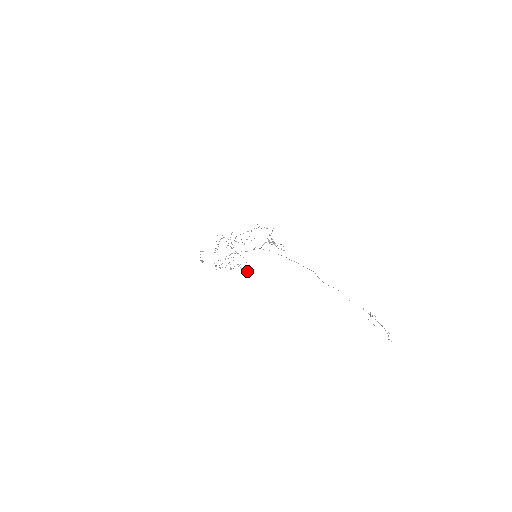
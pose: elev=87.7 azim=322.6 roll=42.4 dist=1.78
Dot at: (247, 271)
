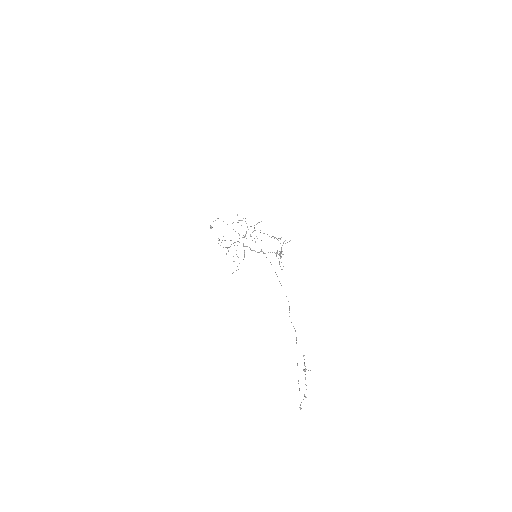
Dot at: (237, 266)
